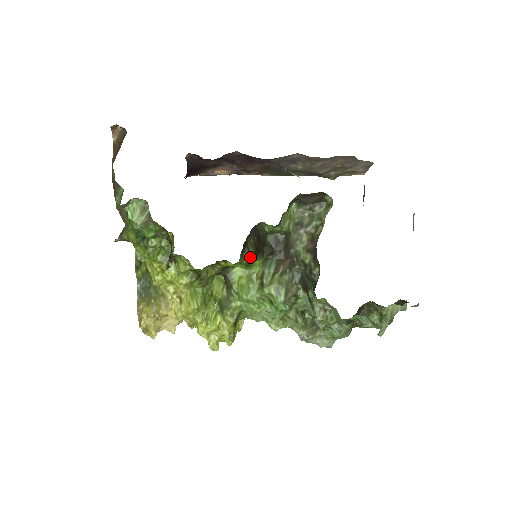
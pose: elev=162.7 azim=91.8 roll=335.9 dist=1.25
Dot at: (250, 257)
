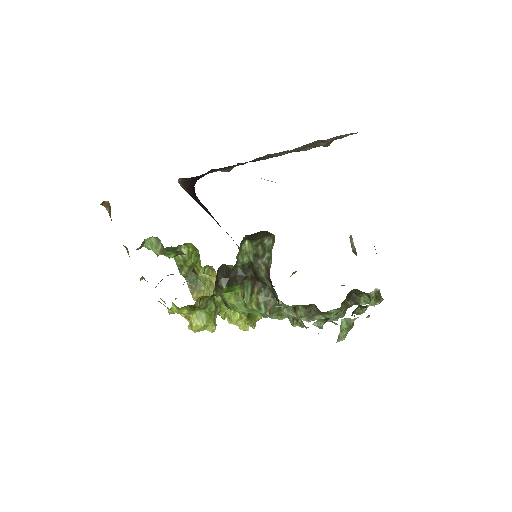
Dot at: (225, 289)
